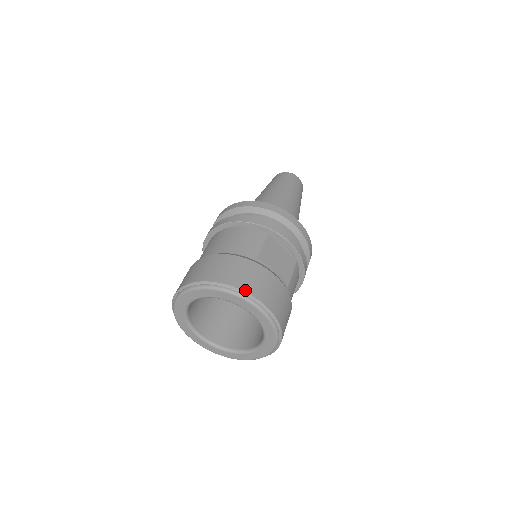
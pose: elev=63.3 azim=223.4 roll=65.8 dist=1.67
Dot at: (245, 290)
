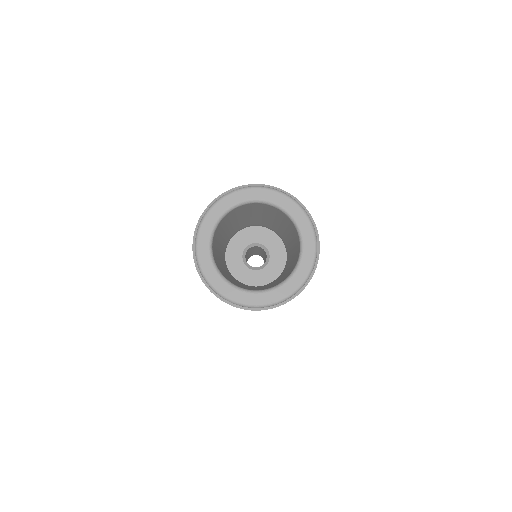
Dot at: (233, 189)
